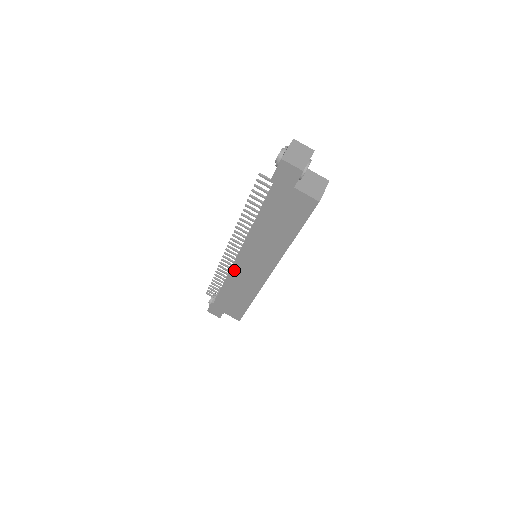
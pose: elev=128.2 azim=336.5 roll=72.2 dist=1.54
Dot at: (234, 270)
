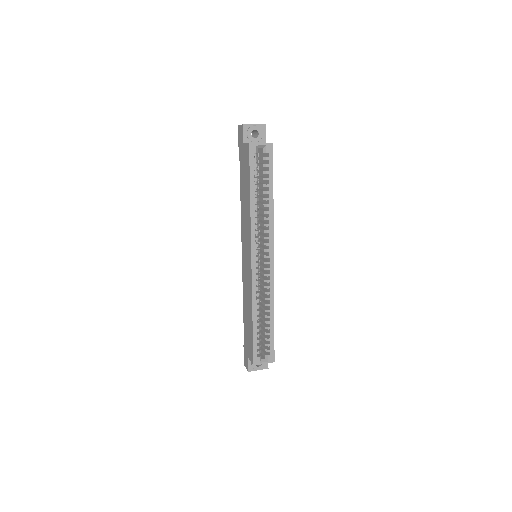
Dot at: (243, 275)
